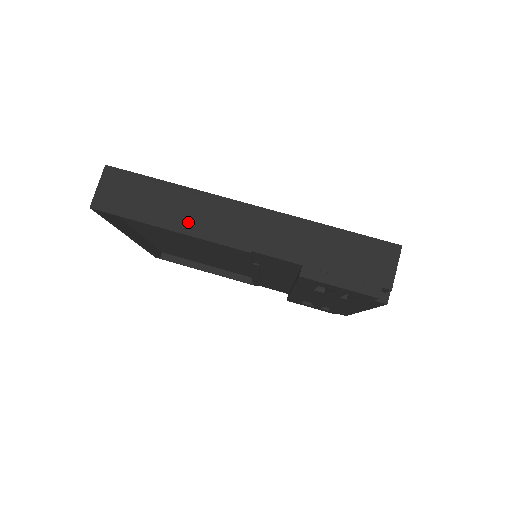
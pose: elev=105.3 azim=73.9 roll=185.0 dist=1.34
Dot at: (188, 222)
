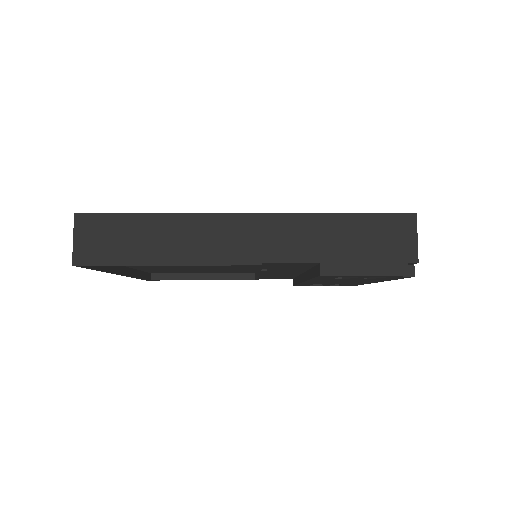
Dot at: (185, 251)
